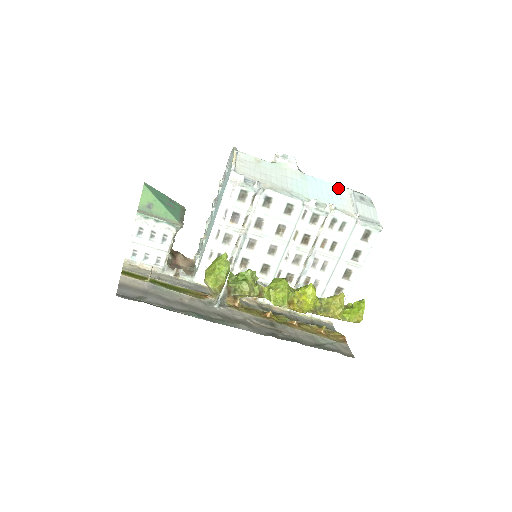
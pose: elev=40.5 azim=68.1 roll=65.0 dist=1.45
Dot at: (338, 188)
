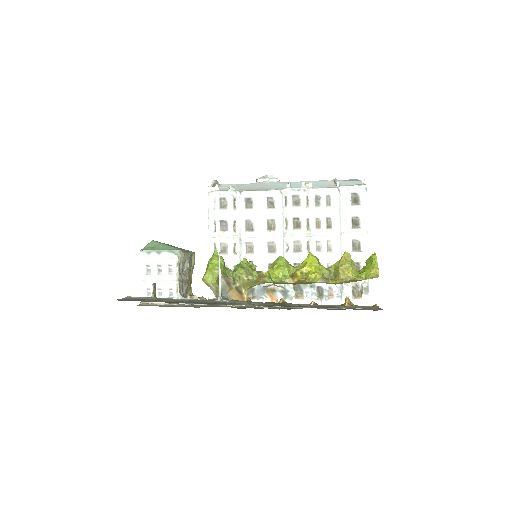
Dot at: (321, 181)
